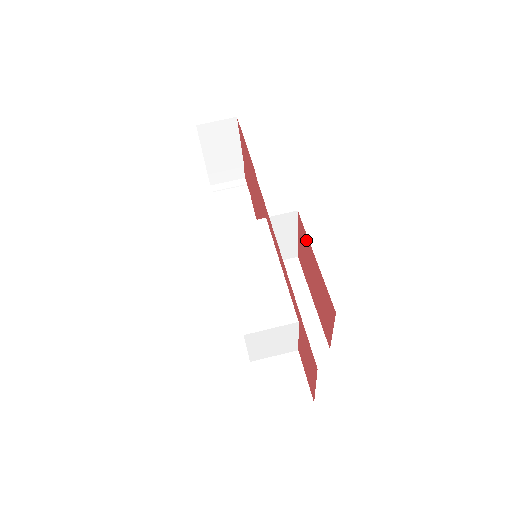
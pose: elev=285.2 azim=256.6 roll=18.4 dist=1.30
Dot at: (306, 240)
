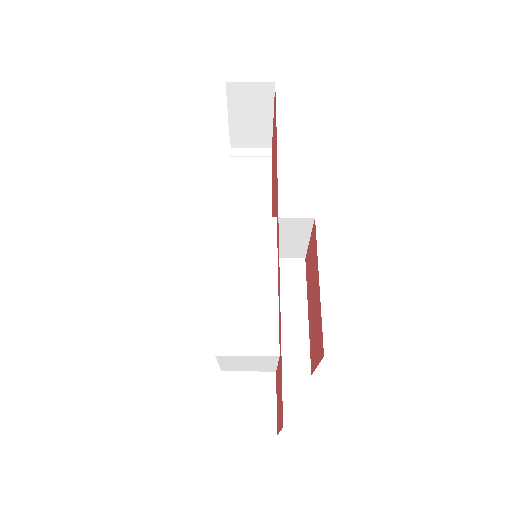
Dot at: (315, 255)
